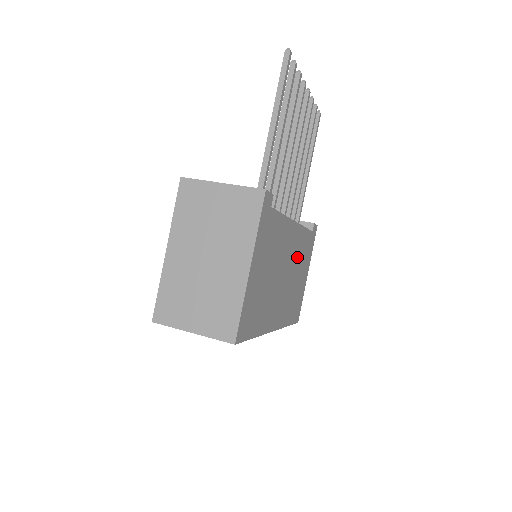
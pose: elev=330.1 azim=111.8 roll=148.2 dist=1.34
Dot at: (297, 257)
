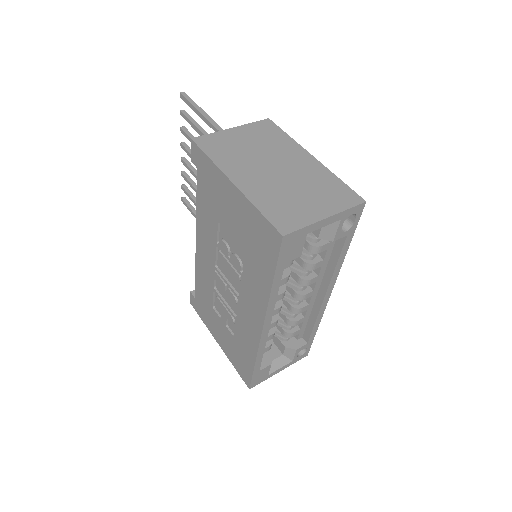
Dot at: occluded
